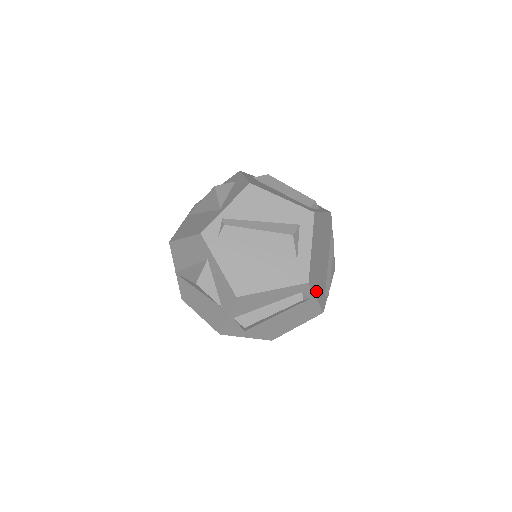
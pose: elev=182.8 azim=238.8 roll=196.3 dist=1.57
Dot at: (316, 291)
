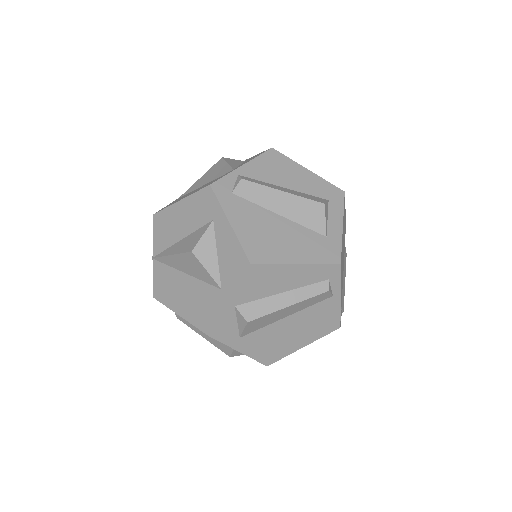
Dot at: occluded
